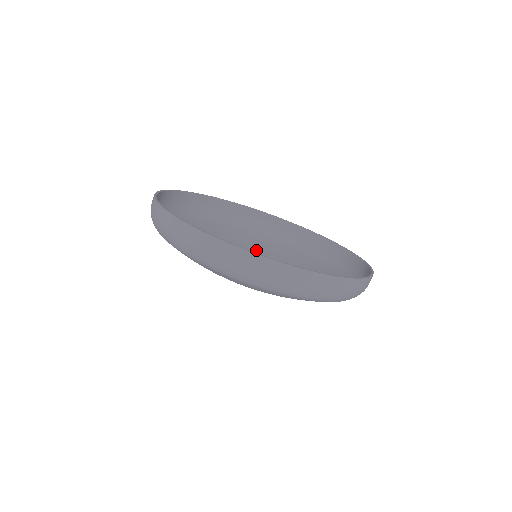
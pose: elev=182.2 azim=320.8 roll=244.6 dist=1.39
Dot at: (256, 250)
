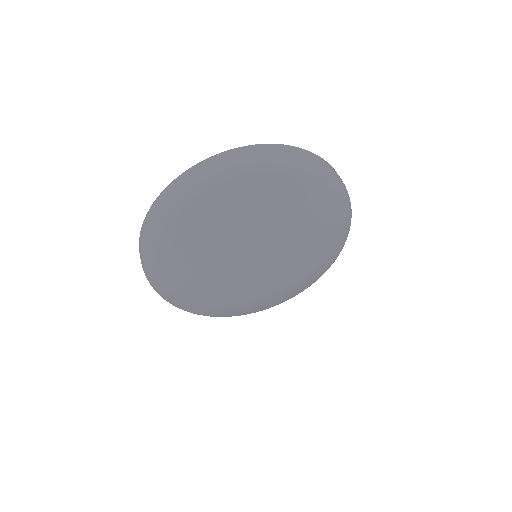
Dot at: (205, 297)
